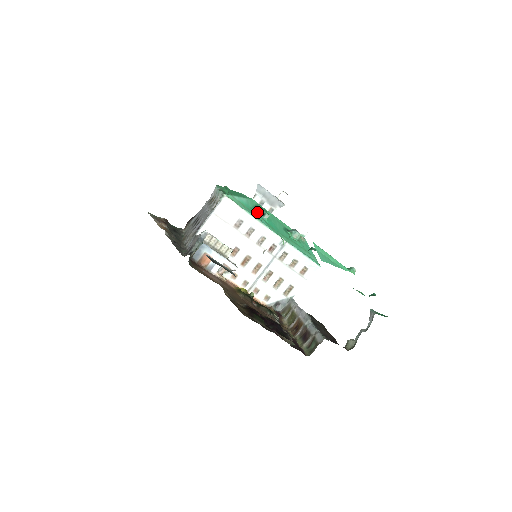
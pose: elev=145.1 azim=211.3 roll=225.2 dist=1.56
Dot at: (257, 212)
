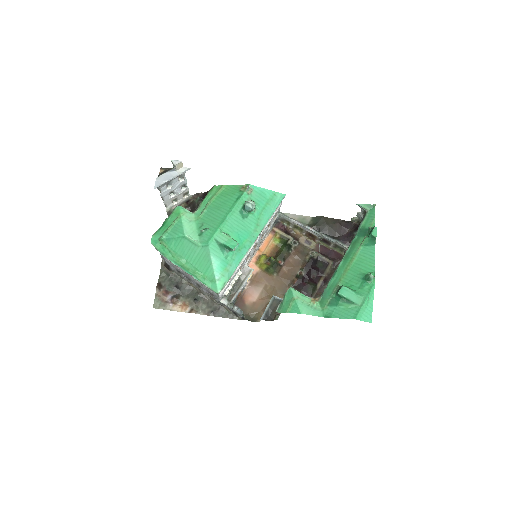
Dot at: (230, 253)
